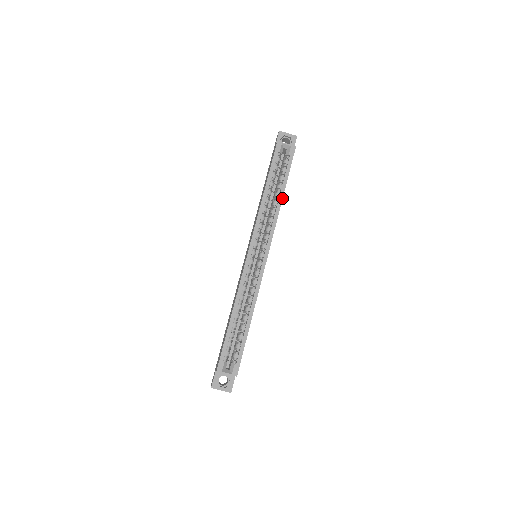
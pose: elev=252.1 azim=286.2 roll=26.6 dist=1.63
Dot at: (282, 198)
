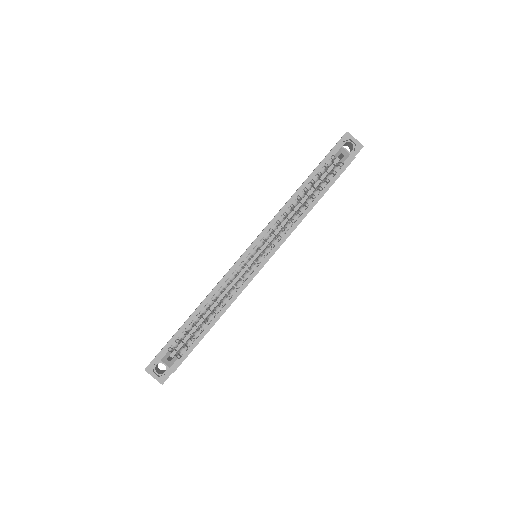
Dot at: (312, 207)
